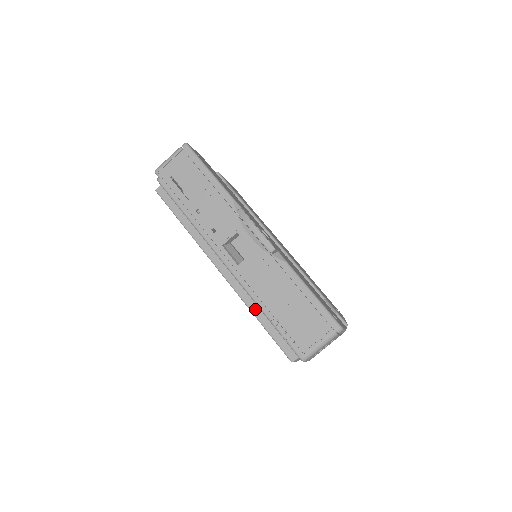
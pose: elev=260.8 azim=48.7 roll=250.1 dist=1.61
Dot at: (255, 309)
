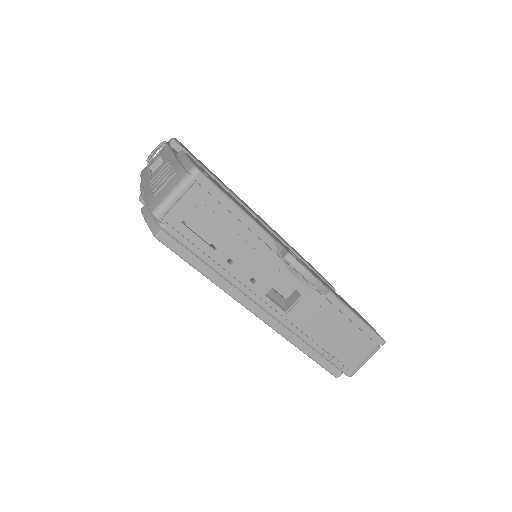
Dot at: (301, 345)
